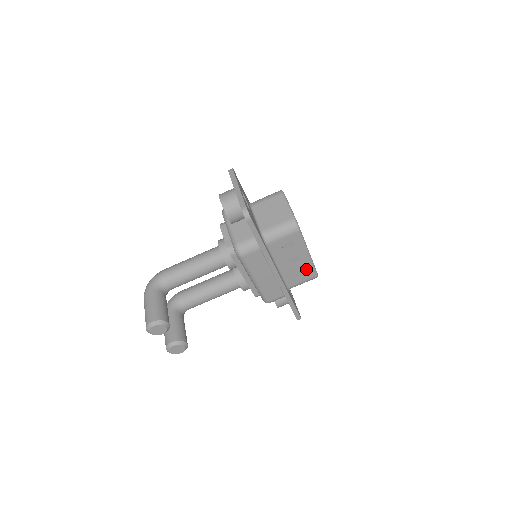
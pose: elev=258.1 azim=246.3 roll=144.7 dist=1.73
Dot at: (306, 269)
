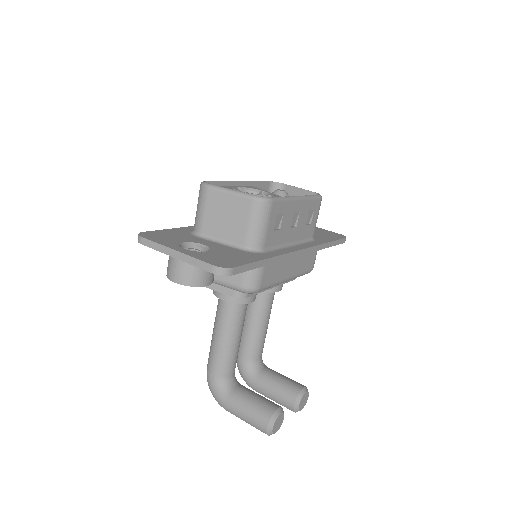
Dot at: (309, 208)
